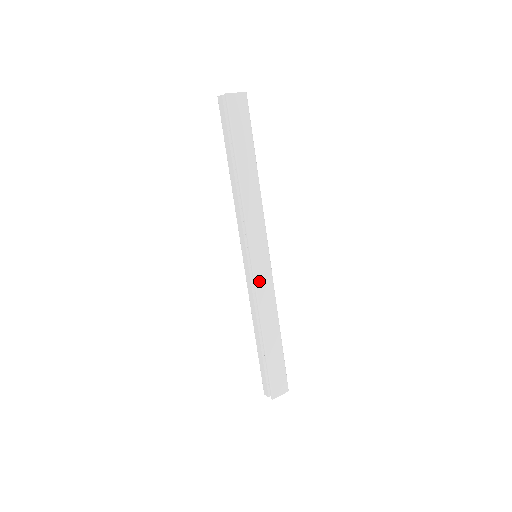
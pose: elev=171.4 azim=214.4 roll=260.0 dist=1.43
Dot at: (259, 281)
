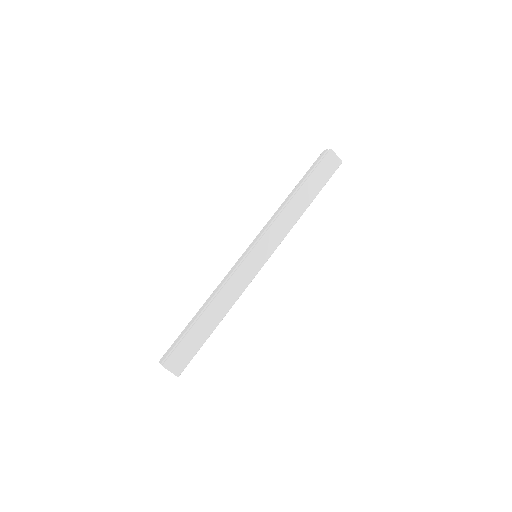
Dot at: (243, 270)
